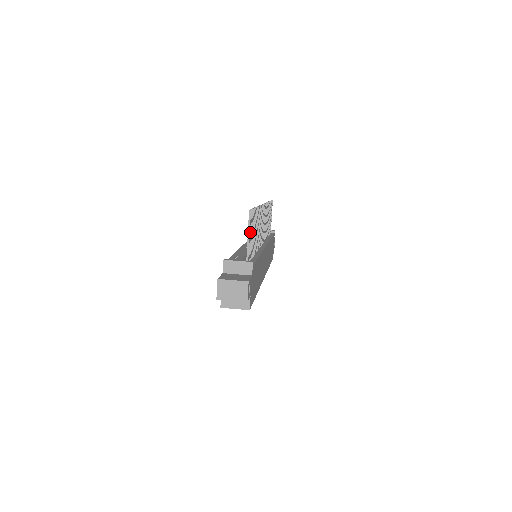
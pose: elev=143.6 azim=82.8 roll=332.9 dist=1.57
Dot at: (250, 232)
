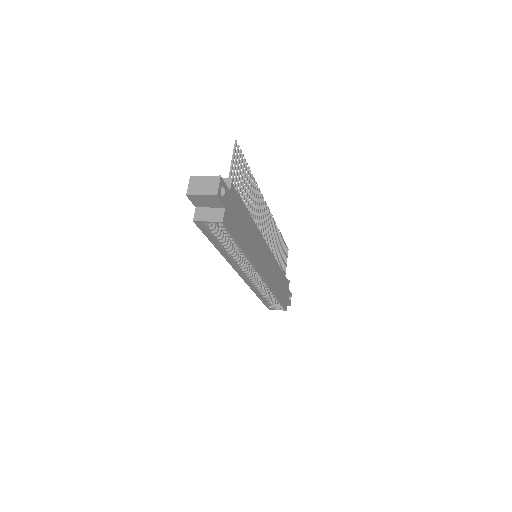
Dot at: (235, 164)
